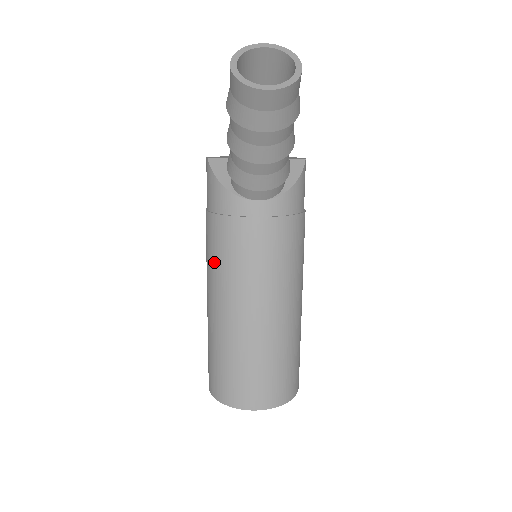
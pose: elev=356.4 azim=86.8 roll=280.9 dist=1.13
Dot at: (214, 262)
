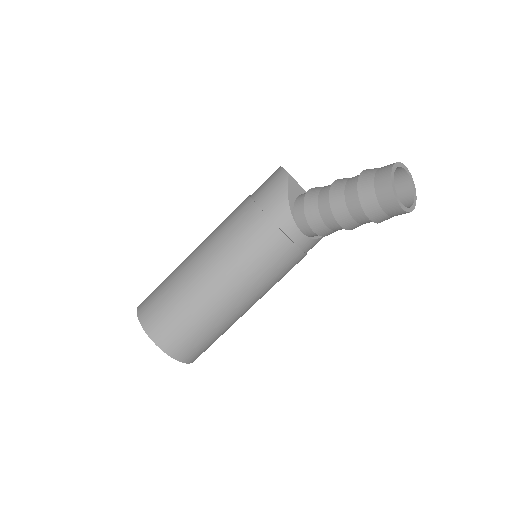
Dot at: (234, 242)
